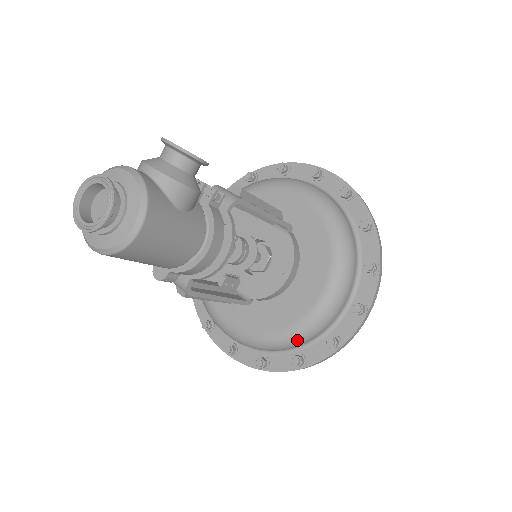
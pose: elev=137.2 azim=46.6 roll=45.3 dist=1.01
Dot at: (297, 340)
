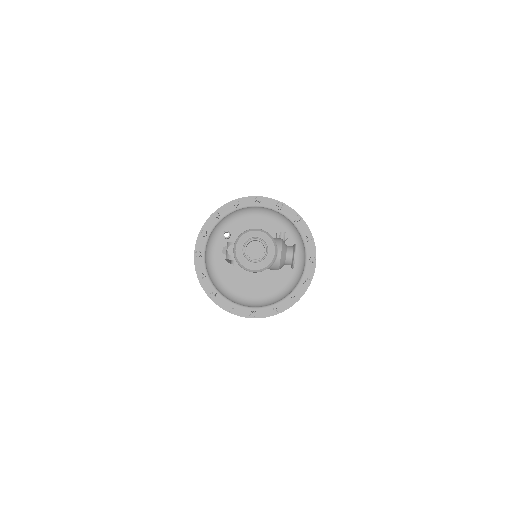
Dot at: (224, 294)
